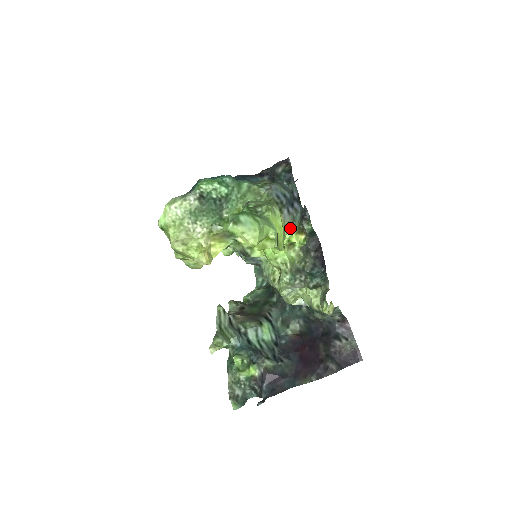
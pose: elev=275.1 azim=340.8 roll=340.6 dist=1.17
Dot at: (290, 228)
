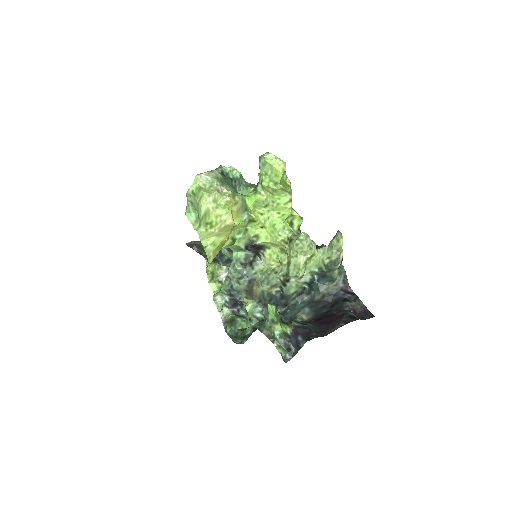
Dot at: occluded
